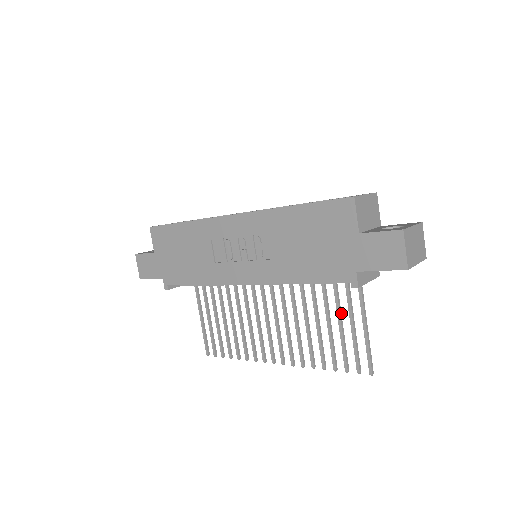
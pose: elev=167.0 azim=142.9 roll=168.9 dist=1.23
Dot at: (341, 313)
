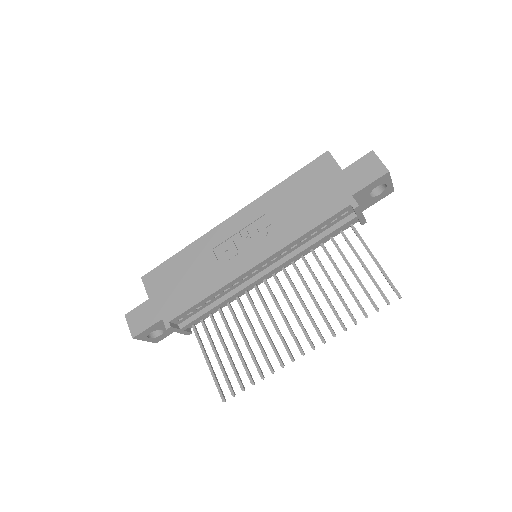
Dot at: (349, 264)
